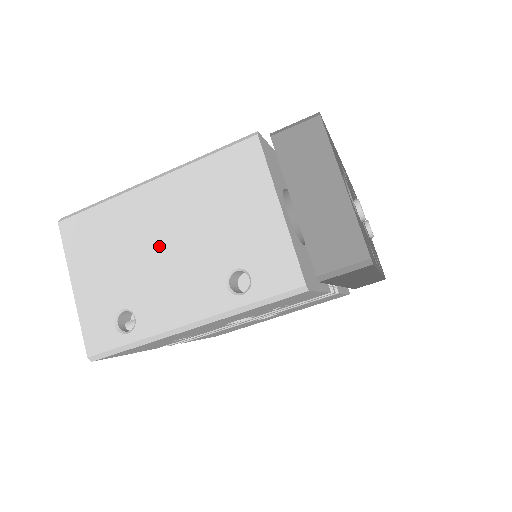
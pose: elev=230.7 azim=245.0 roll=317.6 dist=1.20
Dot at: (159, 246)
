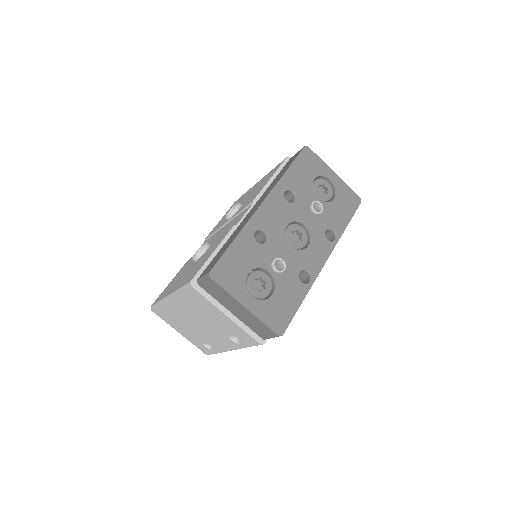
Dot at: (195, 324)
